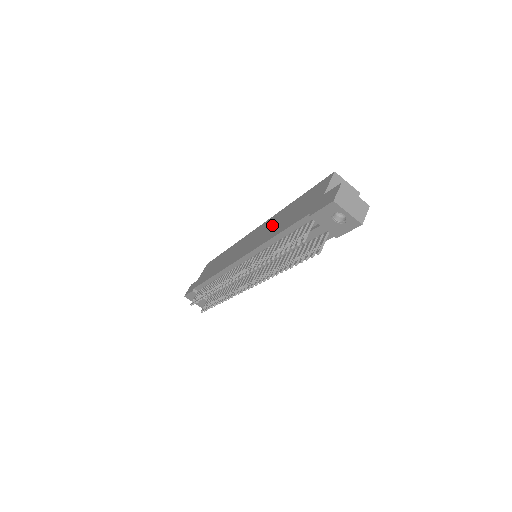
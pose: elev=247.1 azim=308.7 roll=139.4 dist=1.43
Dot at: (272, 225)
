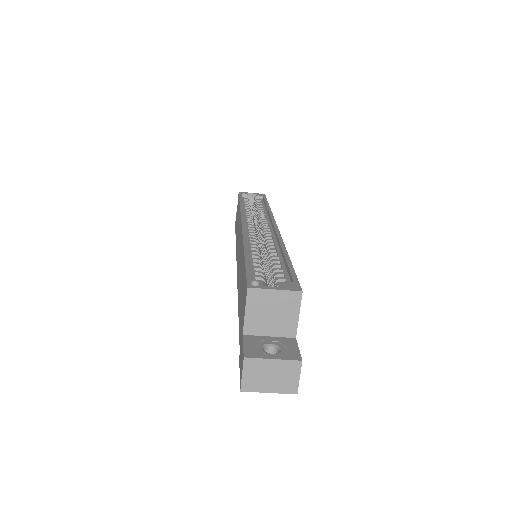
Dot at: (240, 266)
